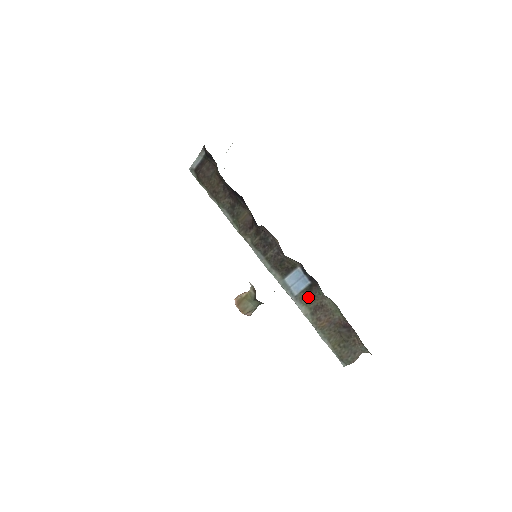
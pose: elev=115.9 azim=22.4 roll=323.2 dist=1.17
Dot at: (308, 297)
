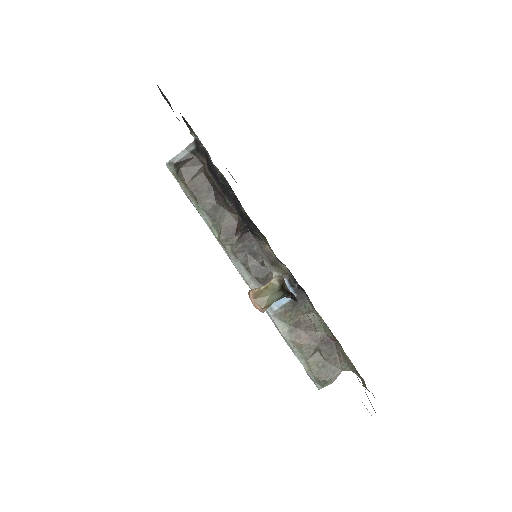
Dot at: (290, 312)
